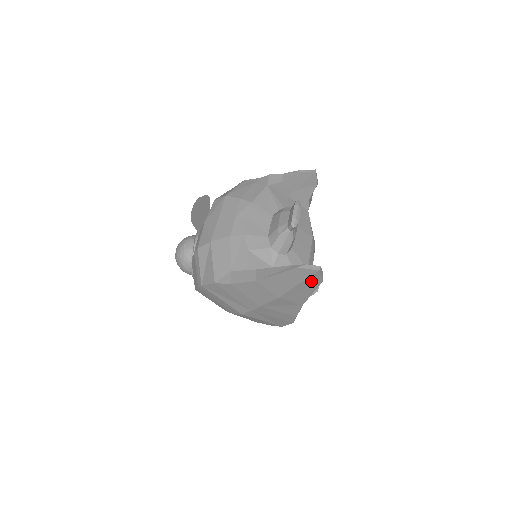
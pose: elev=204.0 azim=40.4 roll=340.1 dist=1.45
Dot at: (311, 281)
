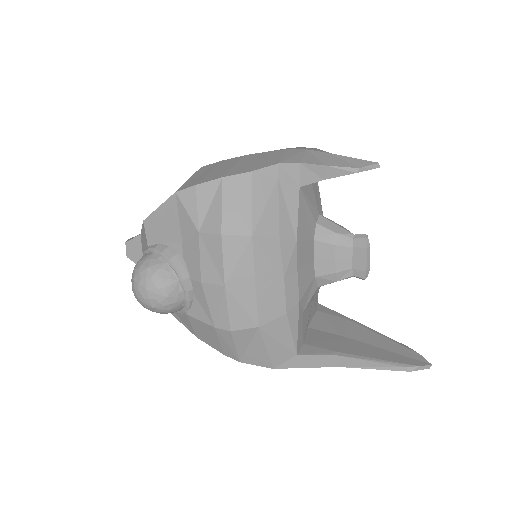
Dot at: occluded
